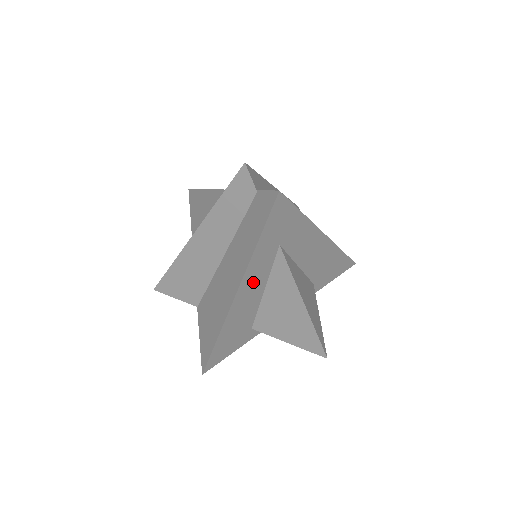
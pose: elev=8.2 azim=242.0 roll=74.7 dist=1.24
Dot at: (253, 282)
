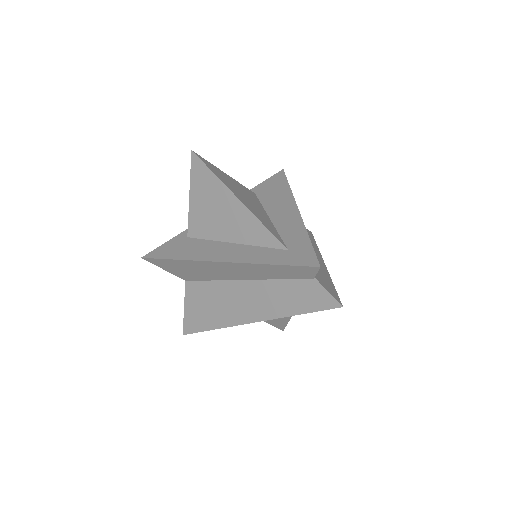
Dot at: occluded
